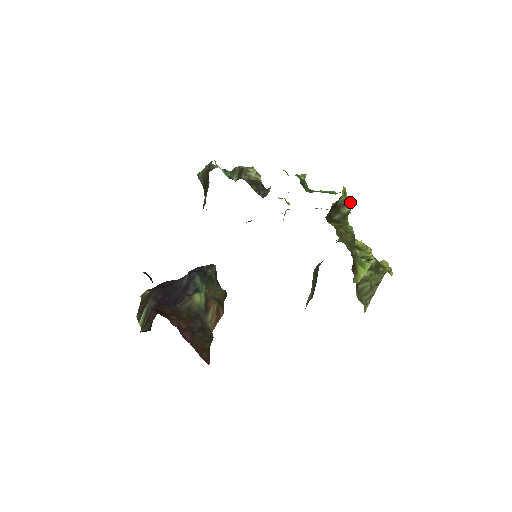
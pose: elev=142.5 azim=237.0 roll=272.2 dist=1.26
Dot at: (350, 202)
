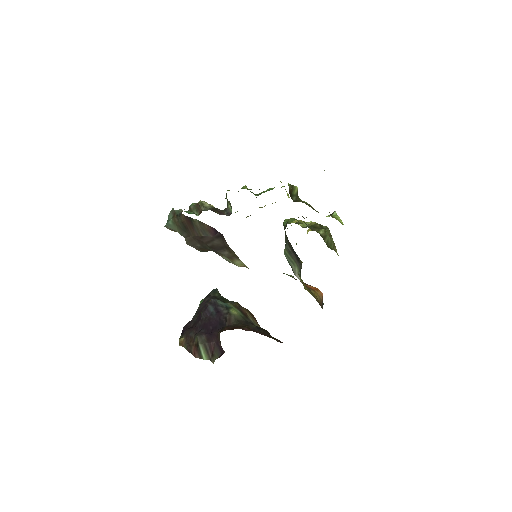
Dot at: (294, 186)
